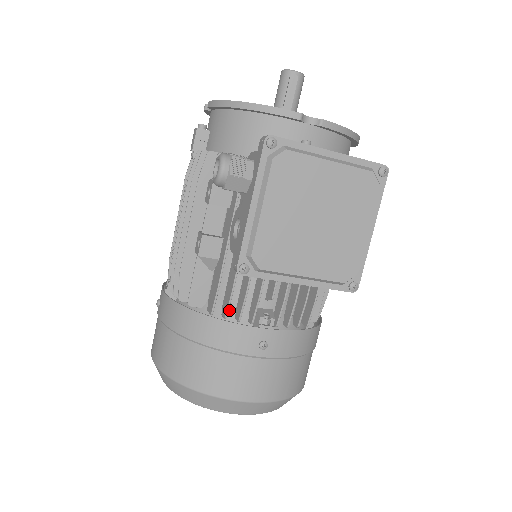
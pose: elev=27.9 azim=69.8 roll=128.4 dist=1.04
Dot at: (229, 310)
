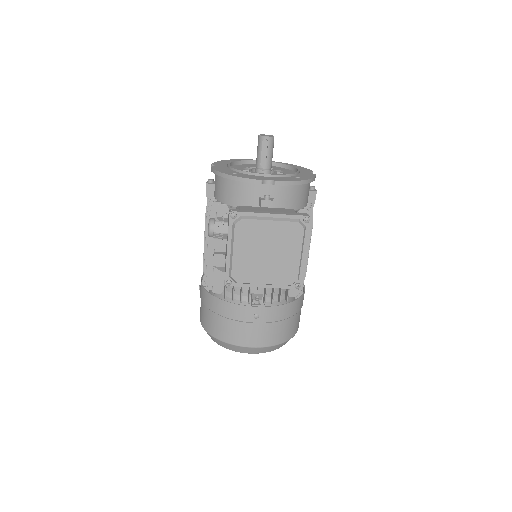
Dot at: (236, 295)
